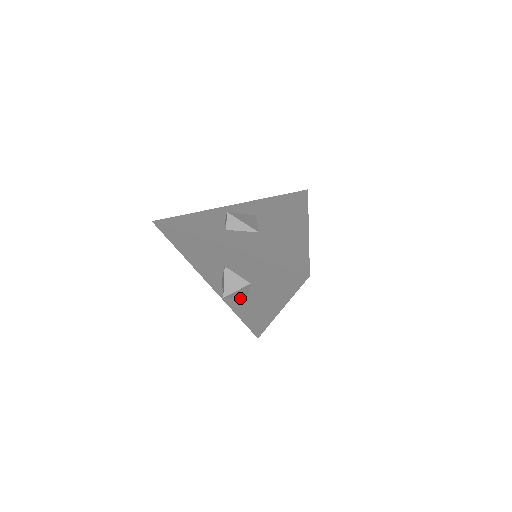
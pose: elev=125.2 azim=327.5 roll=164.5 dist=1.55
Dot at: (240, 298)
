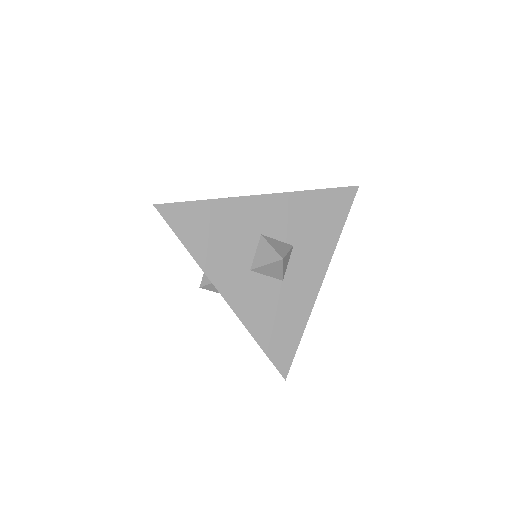
Dot at: (272, 292)
